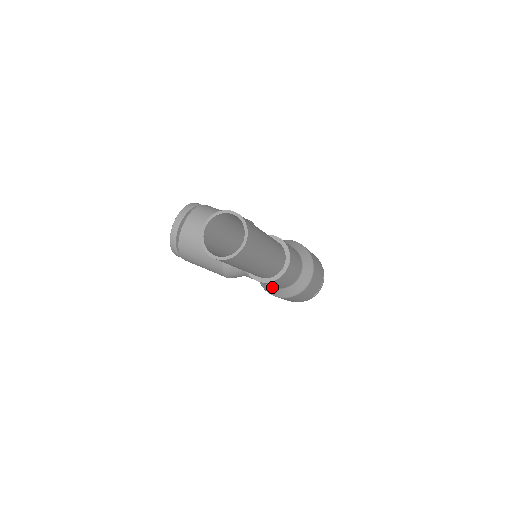
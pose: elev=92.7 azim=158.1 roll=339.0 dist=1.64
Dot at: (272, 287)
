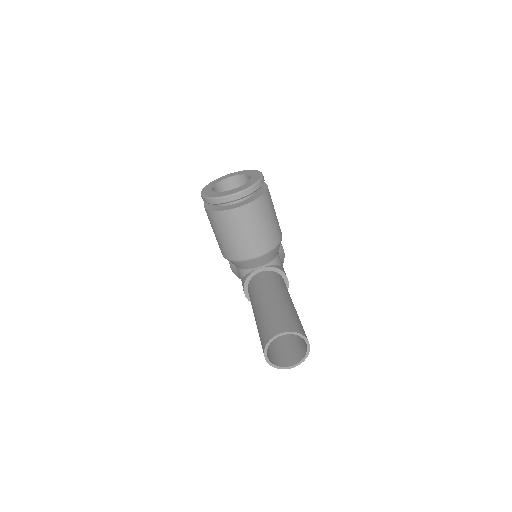
Dot at: occluded
